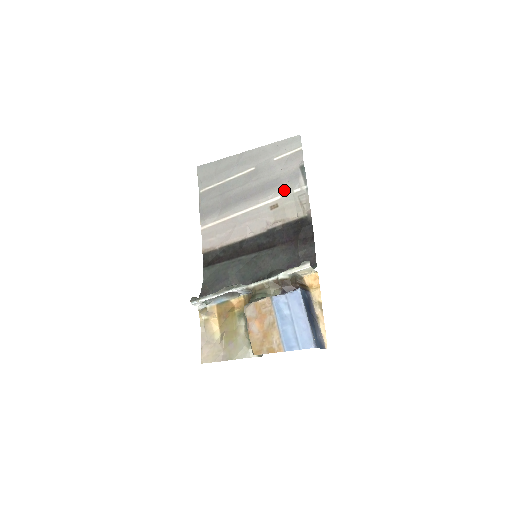
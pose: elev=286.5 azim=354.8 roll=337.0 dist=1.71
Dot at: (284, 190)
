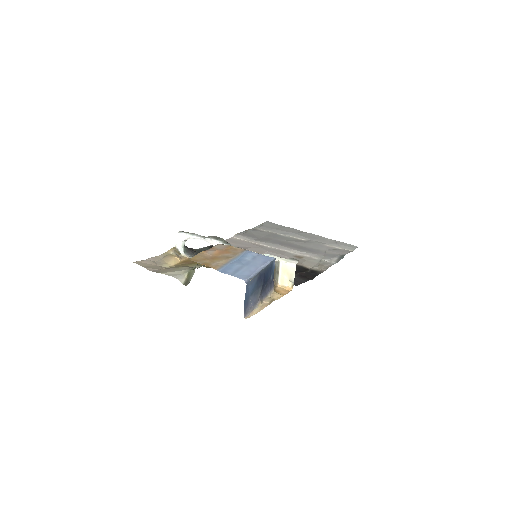
Dot at: (316, 256)
